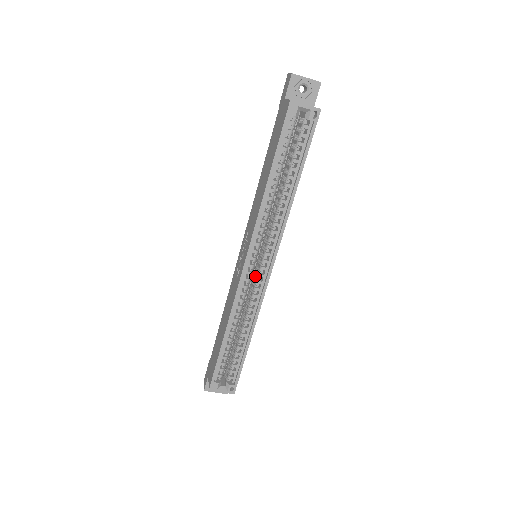
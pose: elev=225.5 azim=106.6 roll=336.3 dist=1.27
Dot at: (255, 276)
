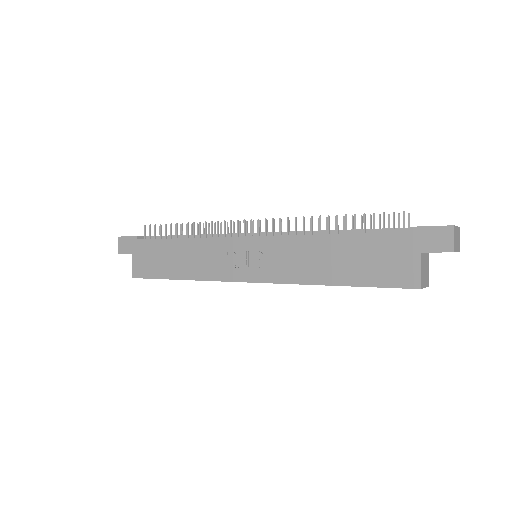
Dot at: occluded
